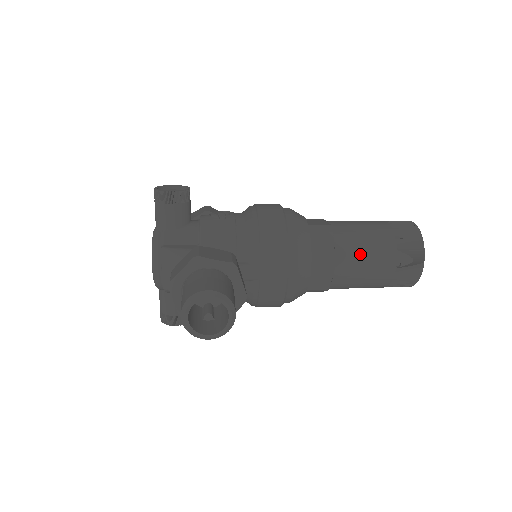
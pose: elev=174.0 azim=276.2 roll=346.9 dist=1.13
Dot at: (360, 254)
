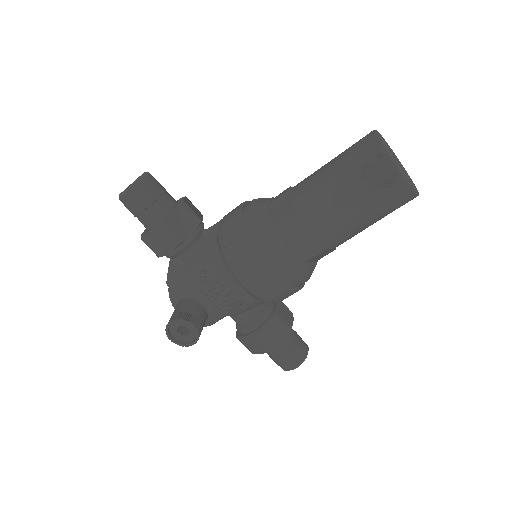
Dot at: occluded
